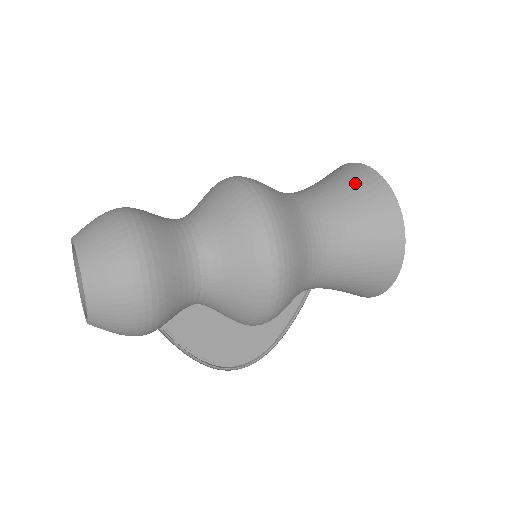
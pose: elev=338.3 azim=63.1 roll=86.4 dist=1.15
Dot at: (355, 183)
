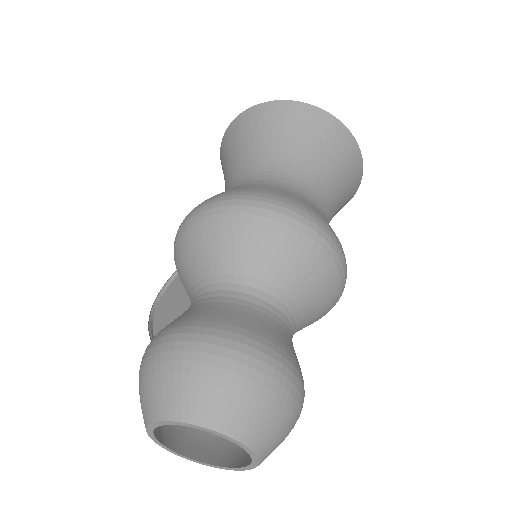
Dot at: (350, 179)
